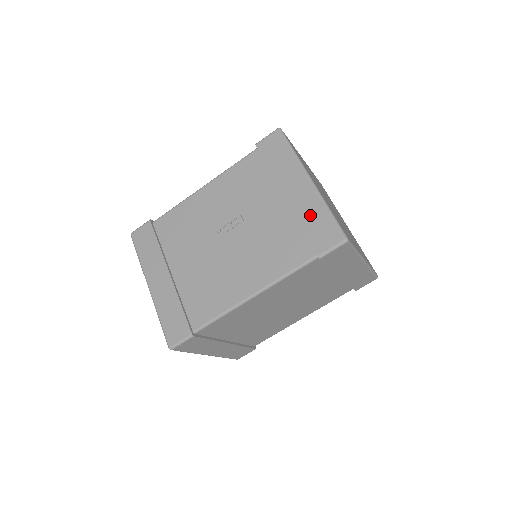
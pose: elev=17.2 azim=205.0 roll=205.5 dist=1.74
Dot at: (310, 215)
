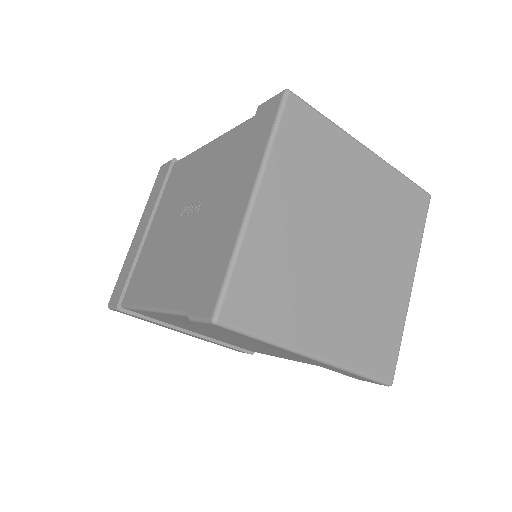
Dot at: (219, 251)
